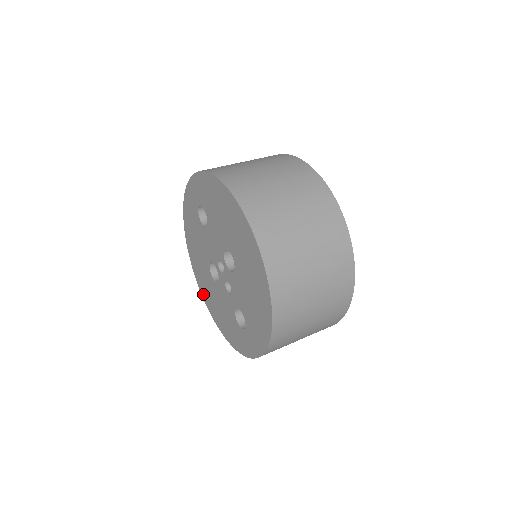
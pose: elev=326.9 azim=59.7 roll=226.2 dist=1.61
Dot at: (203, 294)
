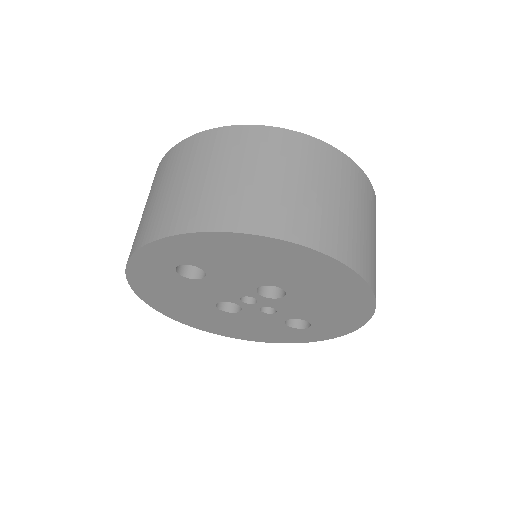
Dot at: (199, 327)
